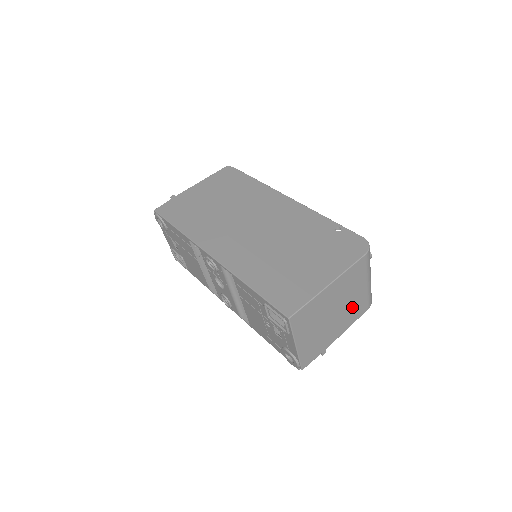
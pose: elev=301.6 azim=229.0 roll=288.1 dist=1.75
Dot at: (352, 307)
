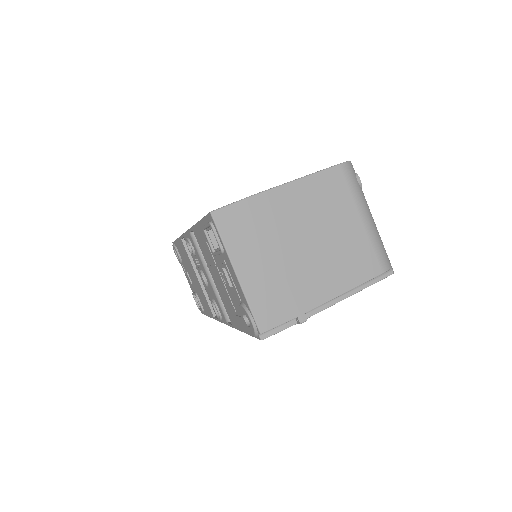
Dot at: (342, 252)
